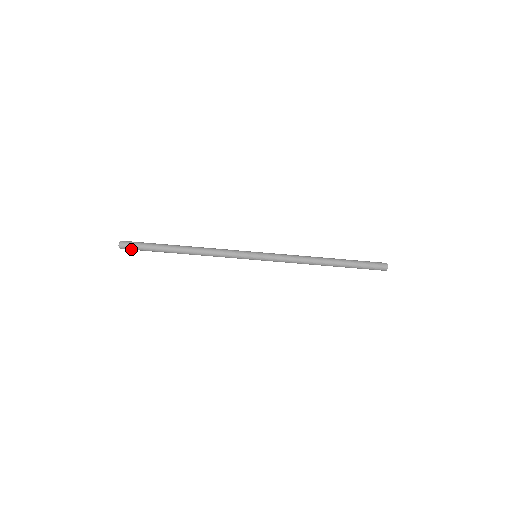
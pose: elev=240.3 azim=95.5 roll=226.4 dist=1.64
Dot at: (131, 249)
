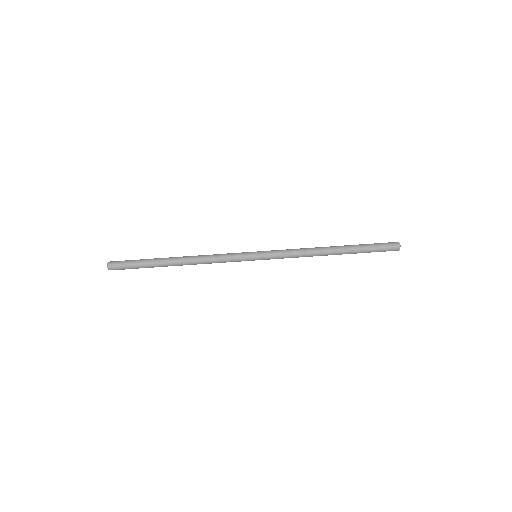
Dot at: (120, 263)
